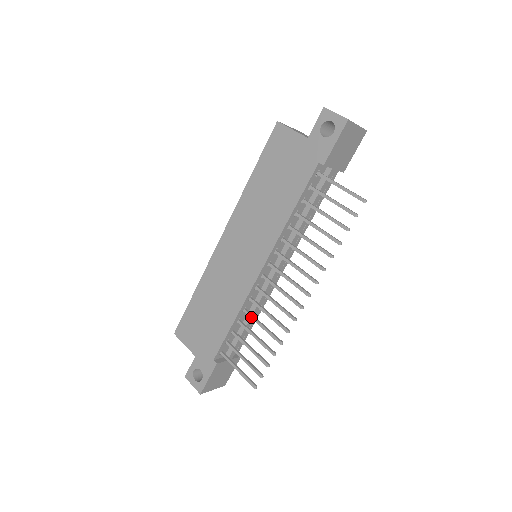
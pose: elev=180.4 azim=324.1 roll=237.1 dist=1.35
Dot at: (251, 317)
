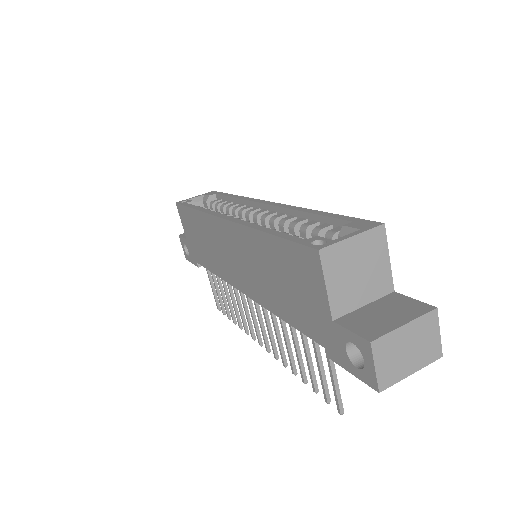
Dot at: (228, 288)
